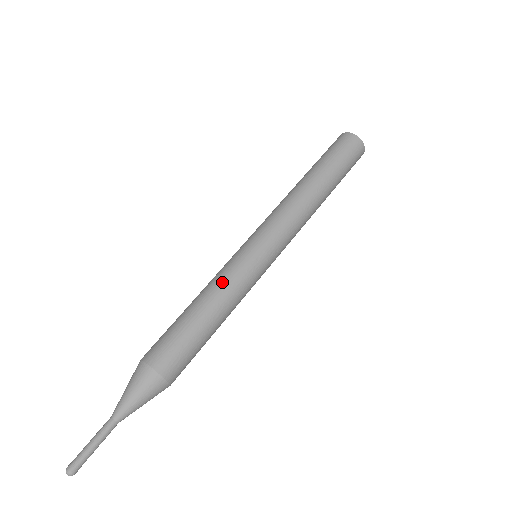
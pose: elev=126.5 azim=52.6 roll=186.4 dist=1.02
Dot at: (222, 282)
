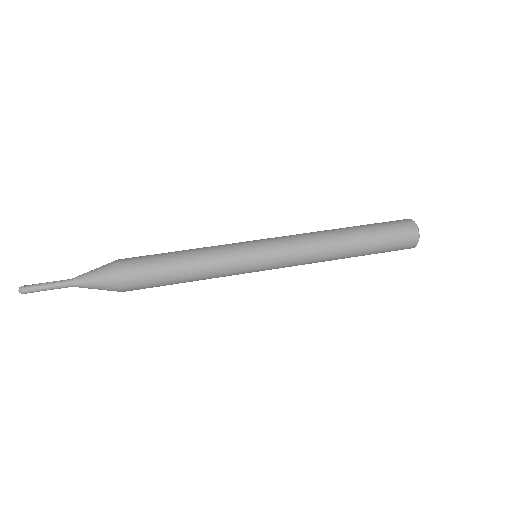
Dot at: (214, 266)
